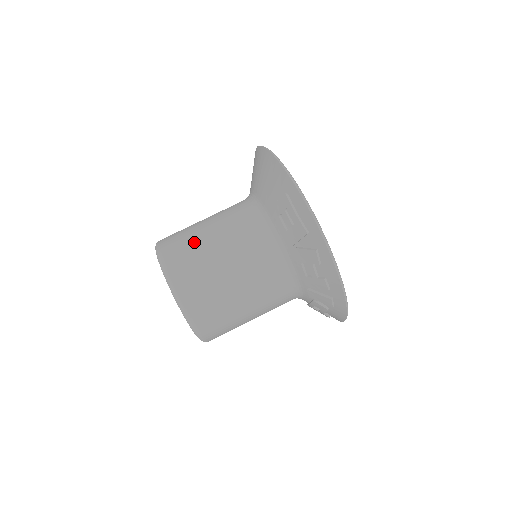
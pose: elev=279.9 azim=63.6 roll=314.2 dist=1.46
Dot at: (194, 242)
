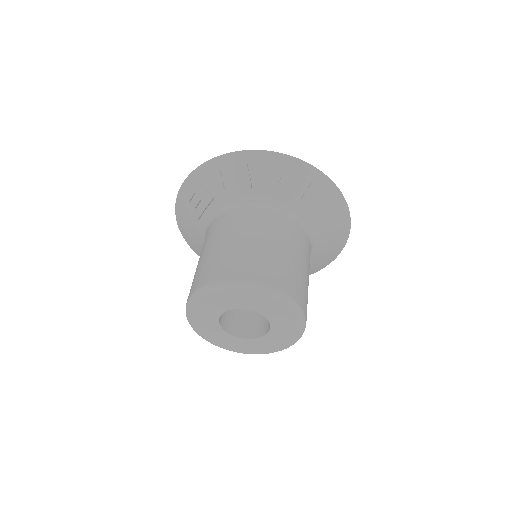
Dot at: occluded
